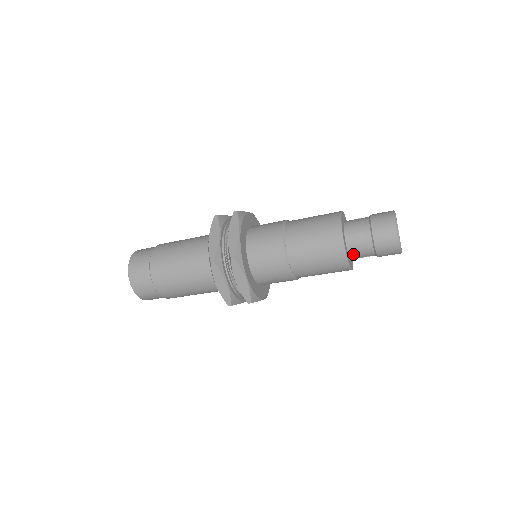
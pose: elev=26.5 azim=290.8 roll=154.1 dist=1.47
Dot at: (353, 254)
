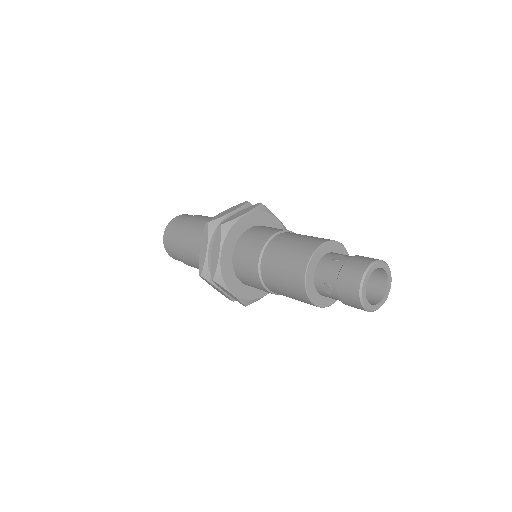
Dot at: occluded
